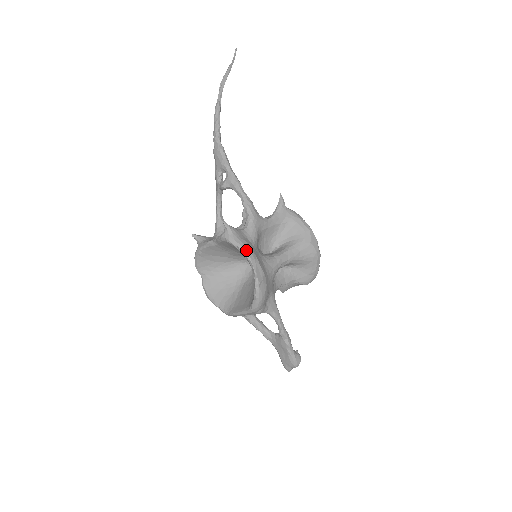
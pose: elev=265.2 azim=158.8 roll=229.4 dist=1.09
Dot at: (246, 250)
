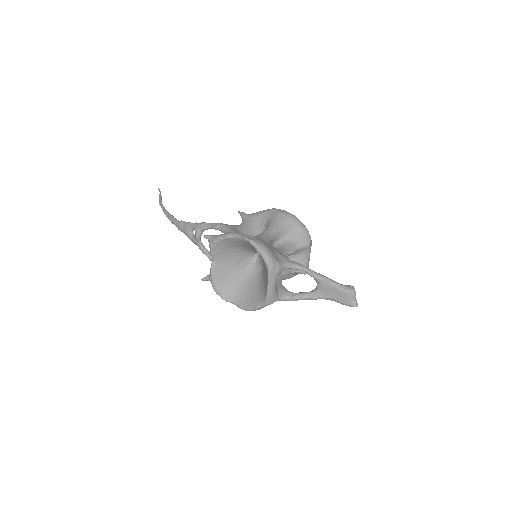
Dot at: (228, 234)
